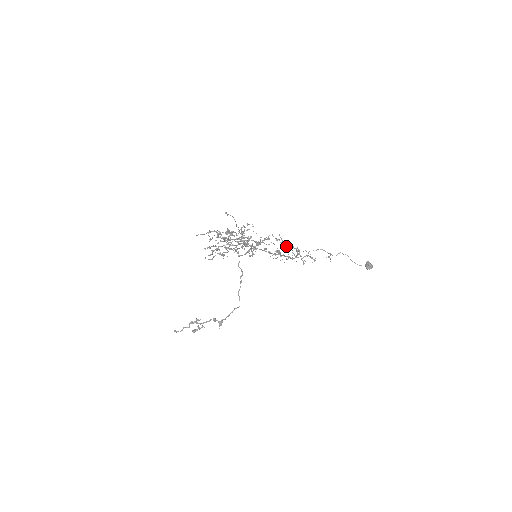
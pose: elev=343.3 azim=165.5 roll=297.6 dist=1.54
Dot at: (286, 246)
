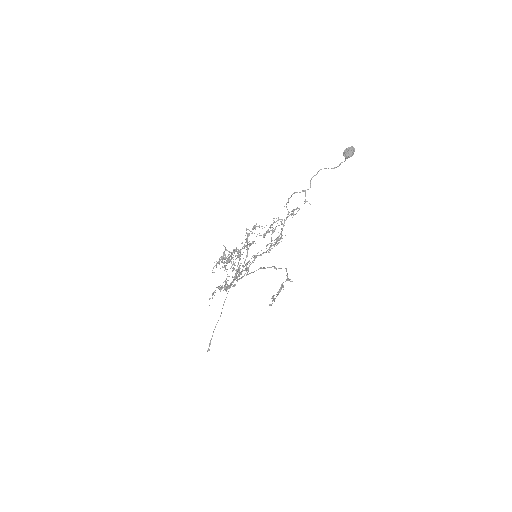
Dot at: occluded
